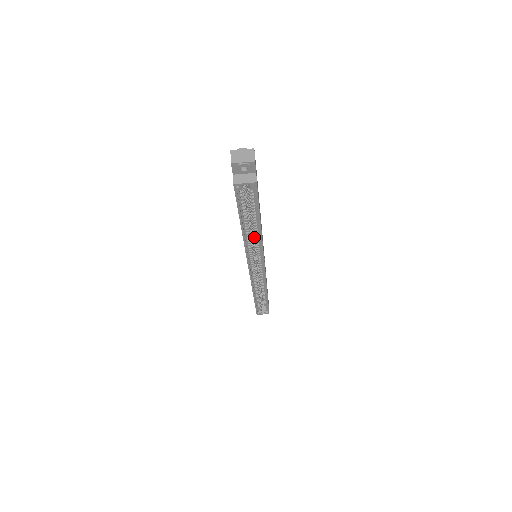
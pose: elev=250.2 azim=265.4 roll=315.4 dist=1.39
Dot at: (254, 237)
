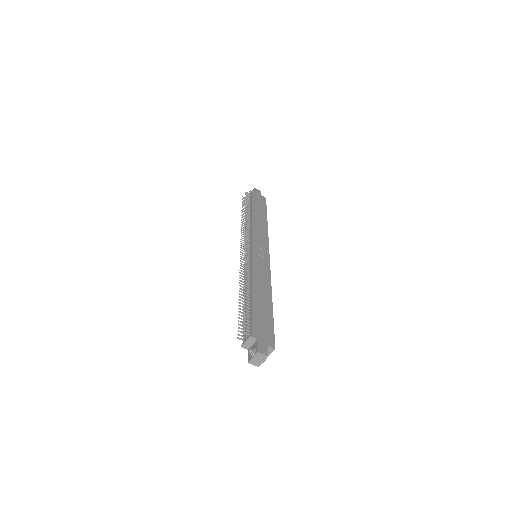
Dot at: occluded
